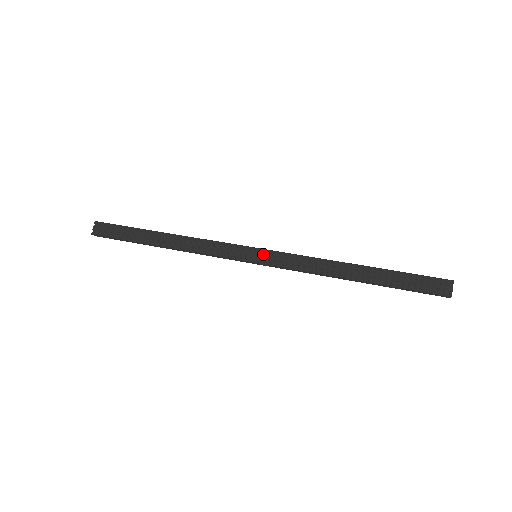
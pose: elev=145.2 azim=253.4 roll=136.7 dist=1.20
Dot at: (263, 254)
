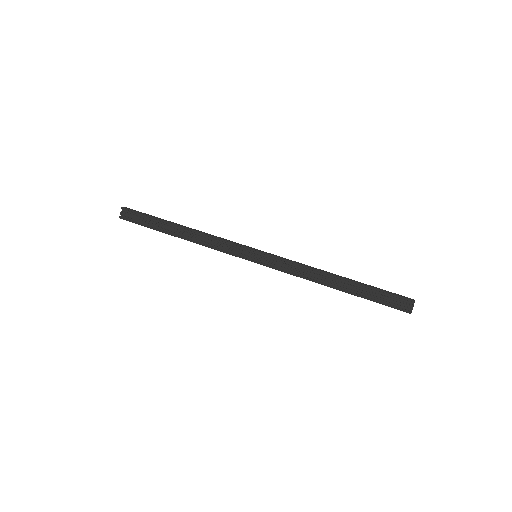
Dot at: (262, 256)
